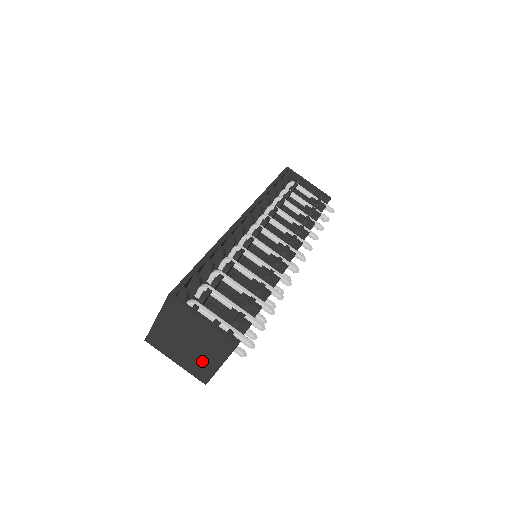
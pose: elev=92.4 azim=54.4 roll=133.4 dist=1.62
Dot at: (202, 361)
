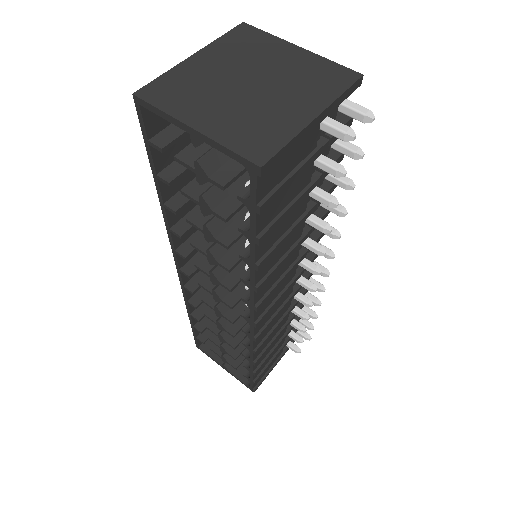
Dot at: (271, 113)
